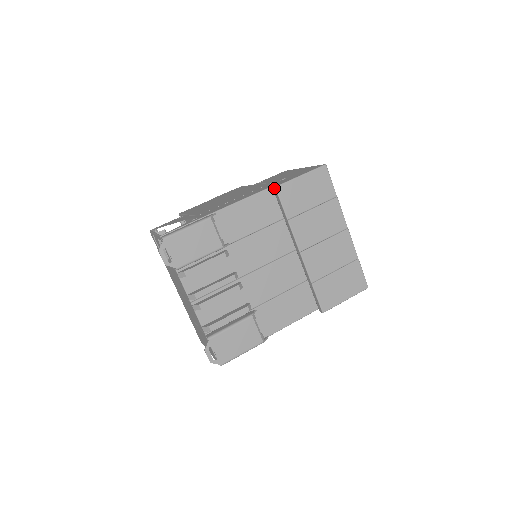
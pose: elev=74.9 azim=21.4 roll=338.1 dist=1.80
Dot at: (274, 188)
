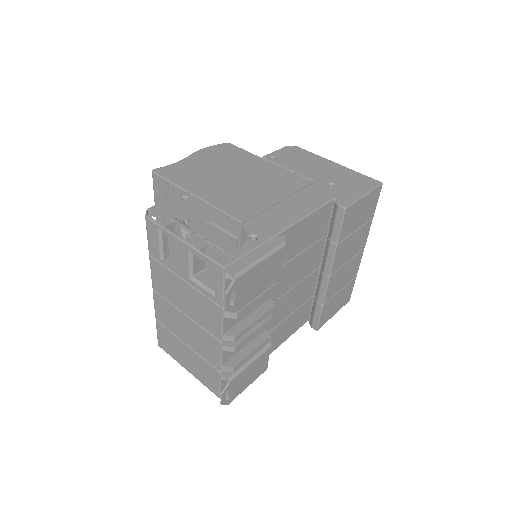
Dot at: (342, 208)
